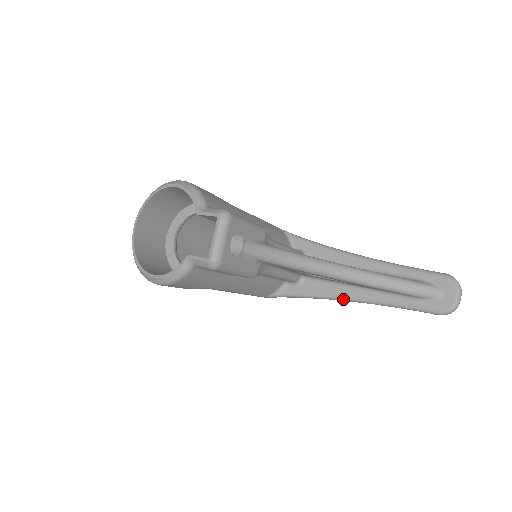
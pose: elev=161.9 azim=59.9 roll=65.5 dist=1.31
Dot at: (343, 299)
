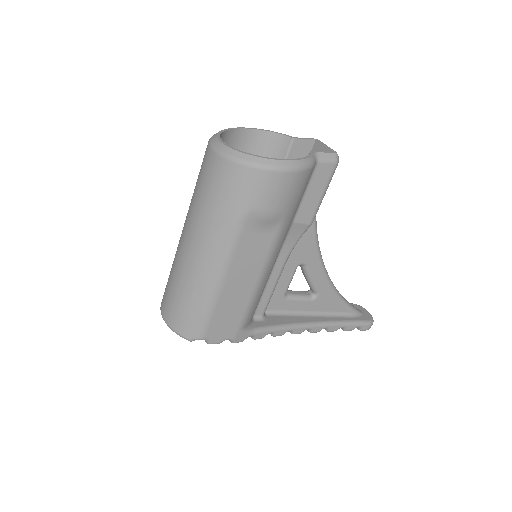
Dot at: (307, 325)
